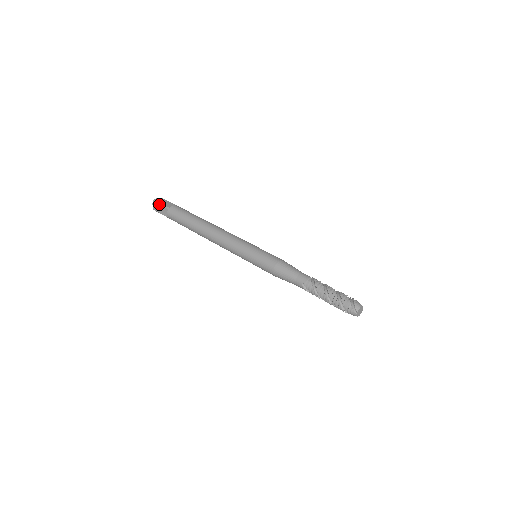
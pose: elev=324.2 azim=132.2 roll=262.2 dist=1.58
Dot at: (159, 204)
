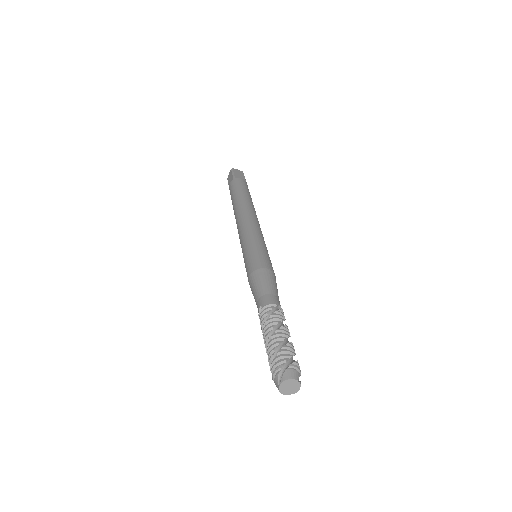
Dot at: (232, 173)
